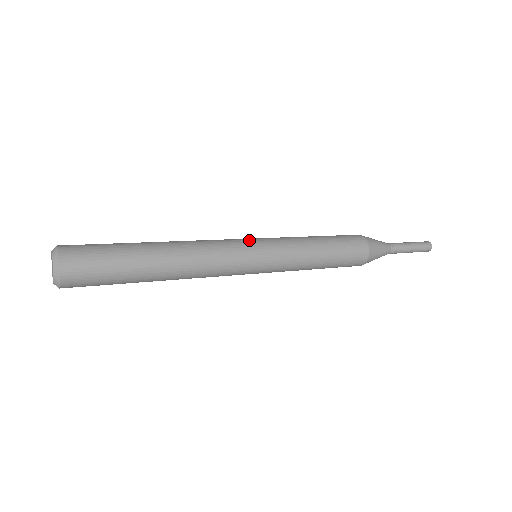
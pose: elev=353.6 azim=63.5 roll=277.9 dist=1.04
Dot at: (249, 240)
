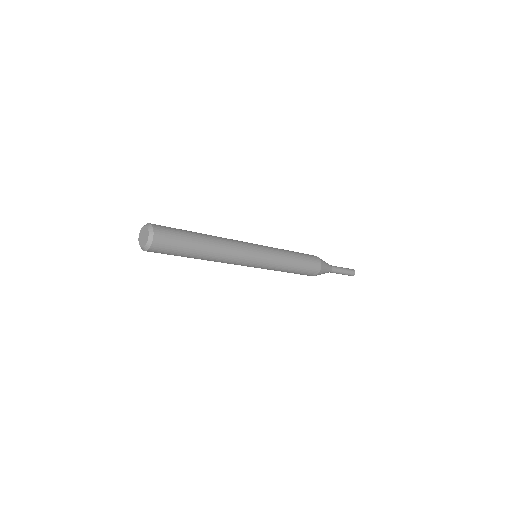
Dot at: occluded
